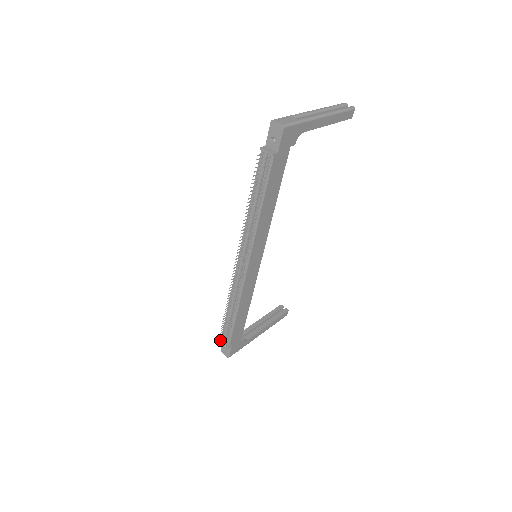
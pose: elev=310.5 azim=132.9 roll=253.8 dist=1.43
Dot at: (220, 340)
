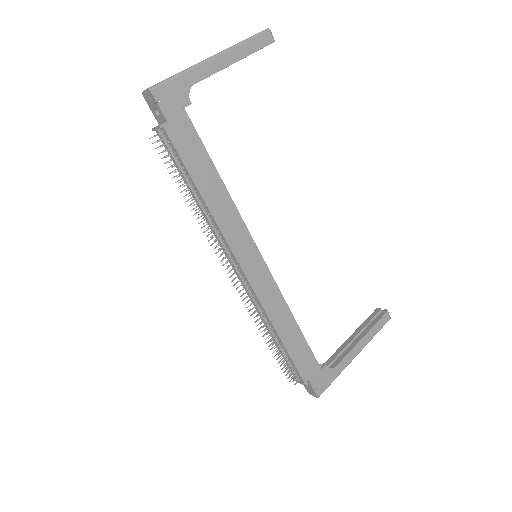
Dot at: occluded
